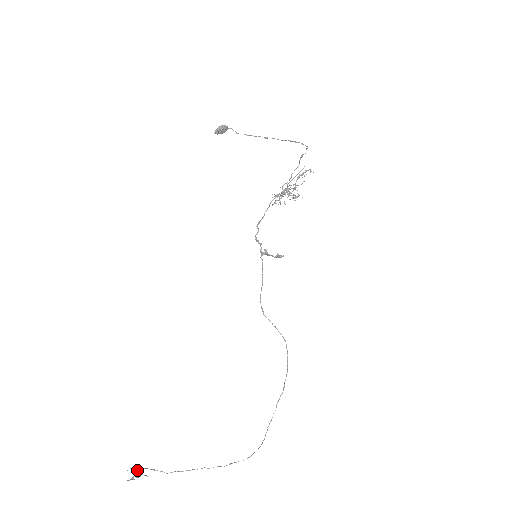
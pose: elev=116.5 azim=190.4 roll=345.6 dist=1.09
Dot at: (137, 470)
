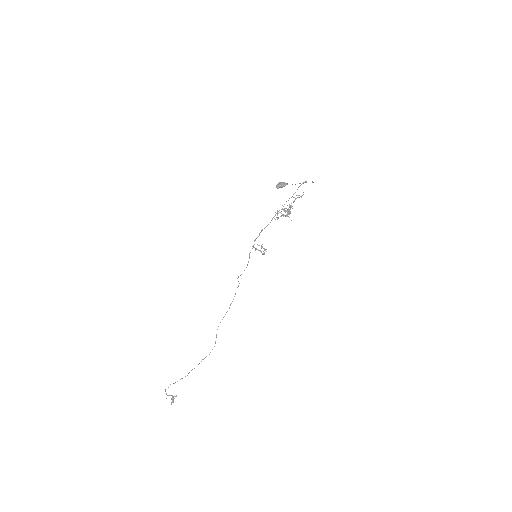
Dot at: occluded
